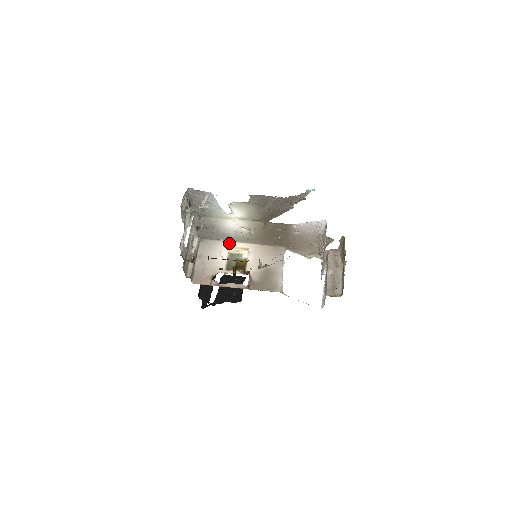
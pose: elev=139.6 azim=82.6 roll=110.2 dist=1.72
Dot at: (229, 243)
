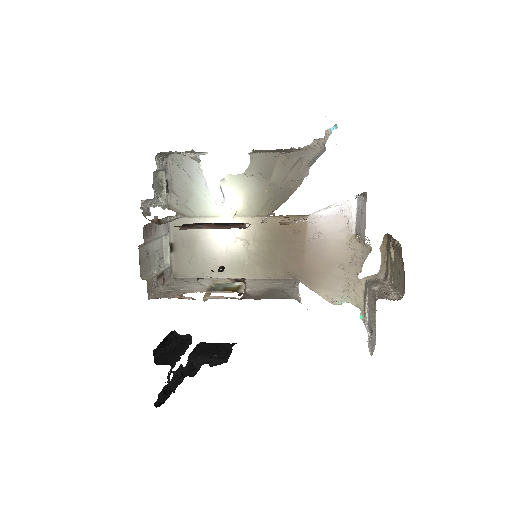
Dot at: (215, 278)
